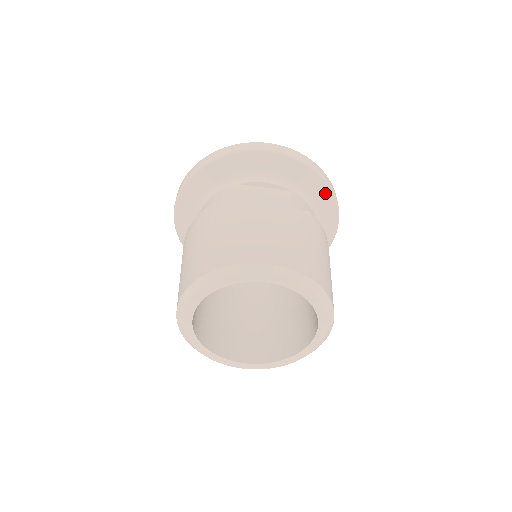
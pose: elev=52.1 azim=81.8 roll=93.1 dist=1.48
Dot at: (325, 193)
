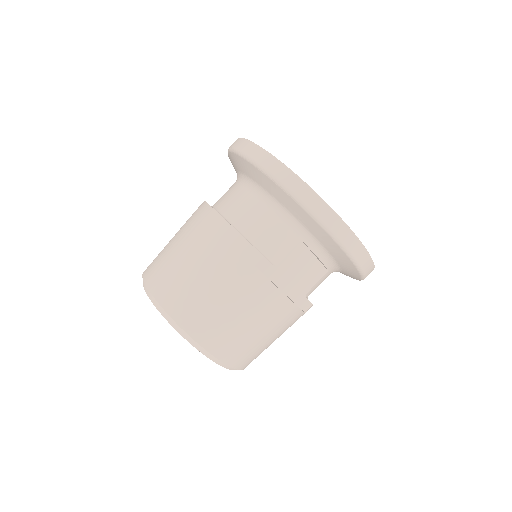
Dot at: occluded
